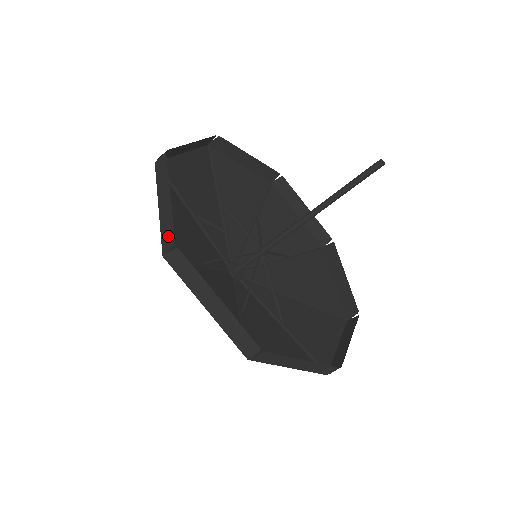
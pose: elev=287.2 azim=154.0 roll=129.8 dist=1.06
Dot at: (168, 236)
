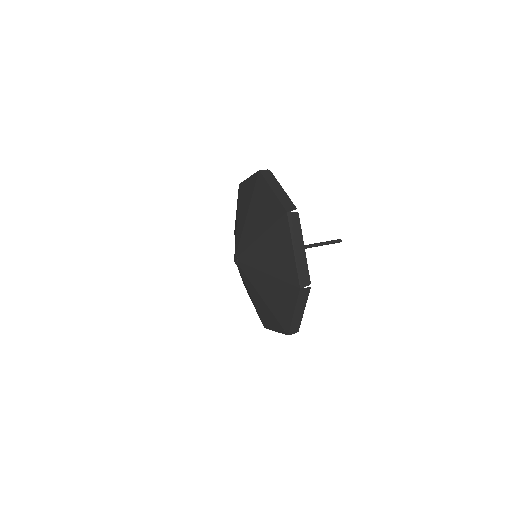
Dot at: (289, 205)
